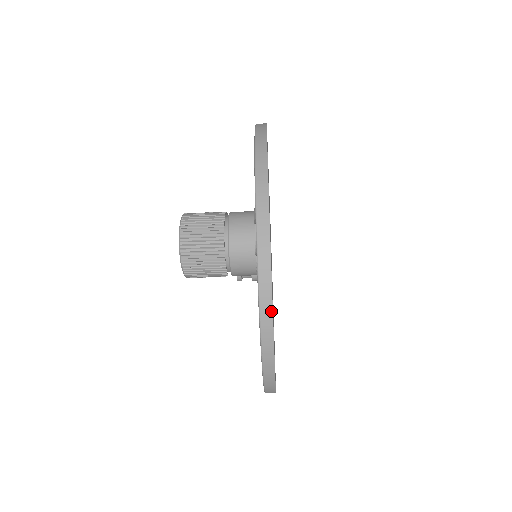
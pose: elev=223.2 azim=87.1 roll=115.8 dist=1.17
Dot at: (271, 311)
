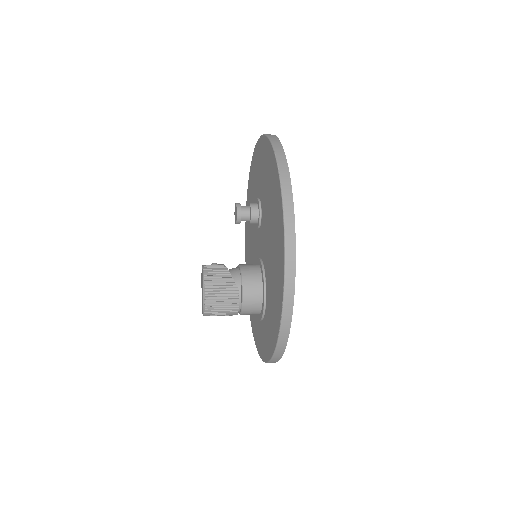
Dot at: occluded
